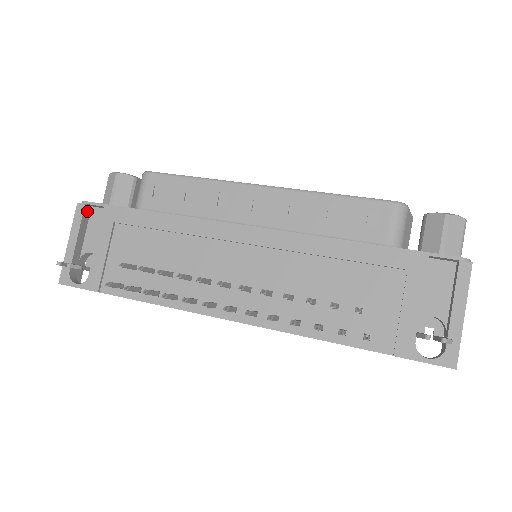
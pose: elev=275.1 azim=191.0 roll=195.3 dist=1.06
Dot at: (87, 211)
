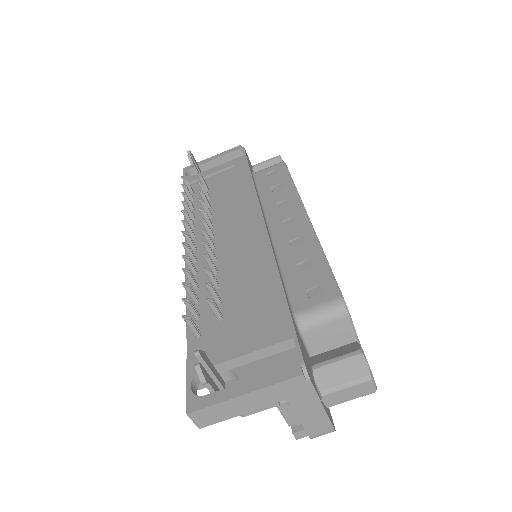
Dot at: (239, 153)
